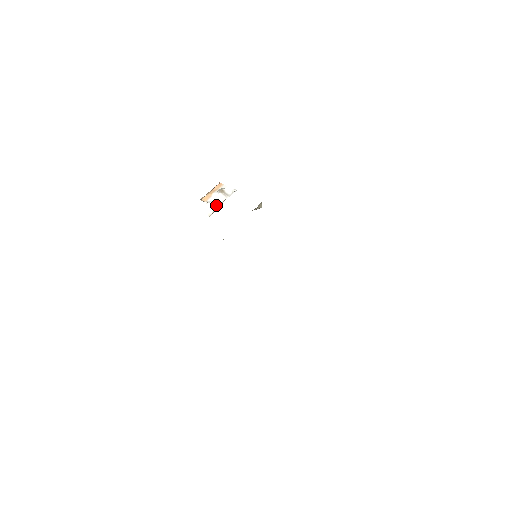
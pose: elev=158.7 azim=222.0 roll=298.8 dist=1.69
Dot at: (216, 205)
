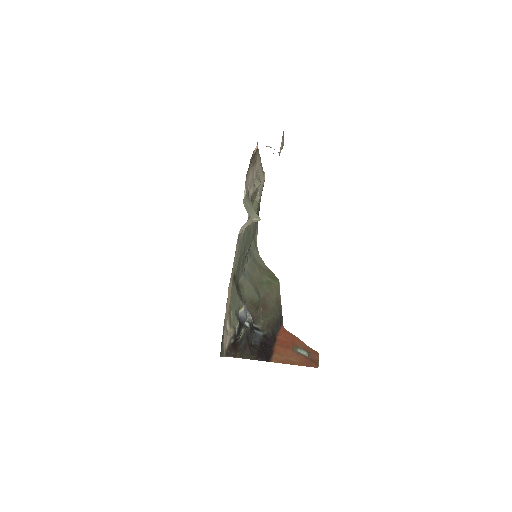
Dot at: occluded
